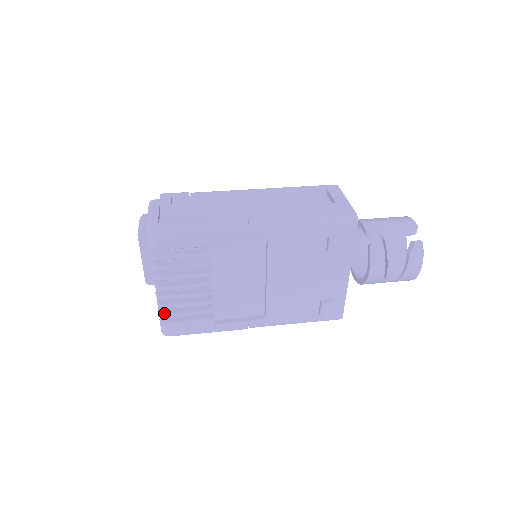
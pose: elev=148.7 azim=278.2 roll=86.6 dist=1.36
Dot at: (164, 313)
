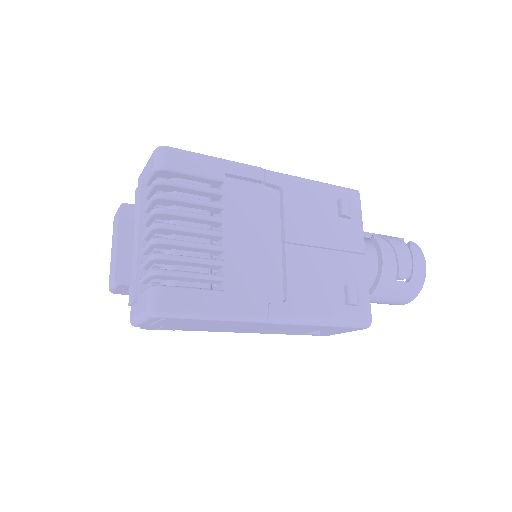
Dot at: occluded
